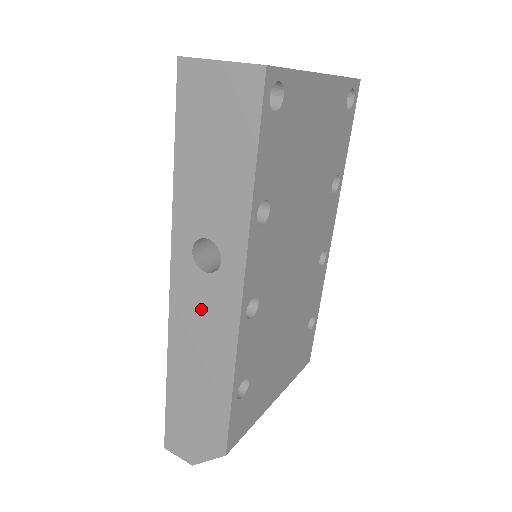
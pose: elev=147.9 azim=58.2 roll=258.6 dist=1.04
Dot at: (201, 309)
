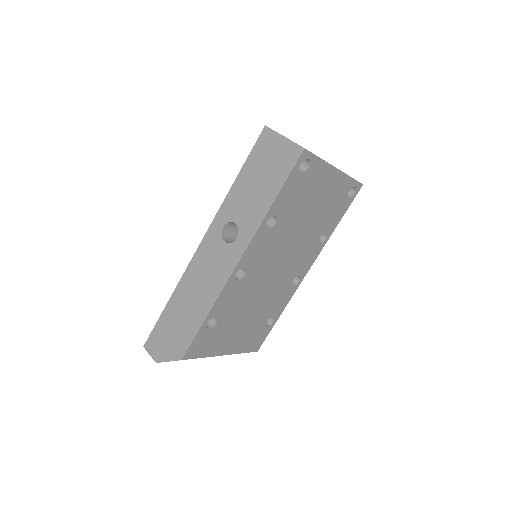
Dot at: (212, 262)
